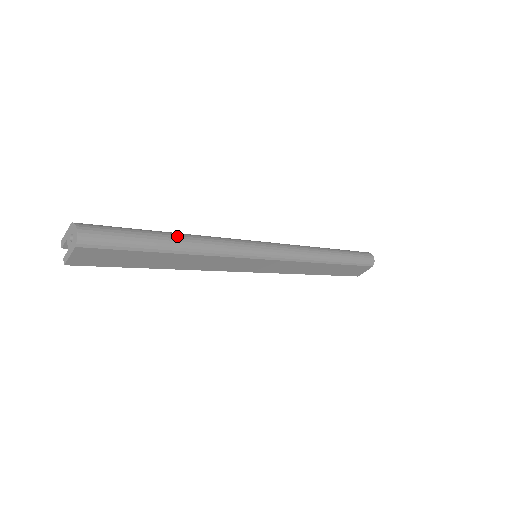
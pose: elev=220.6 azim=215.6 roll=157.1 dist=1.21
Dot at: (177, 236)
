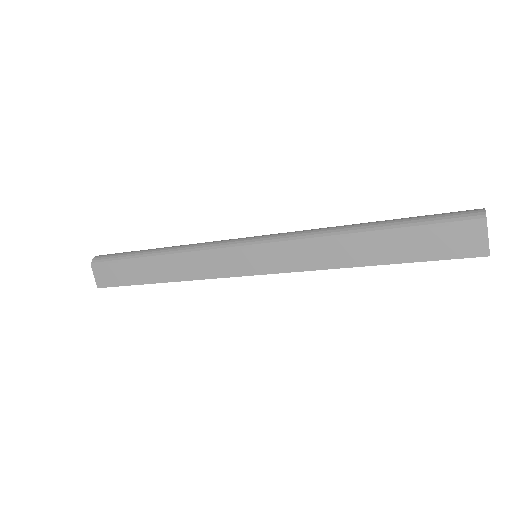
Dot at: (161, 248)
